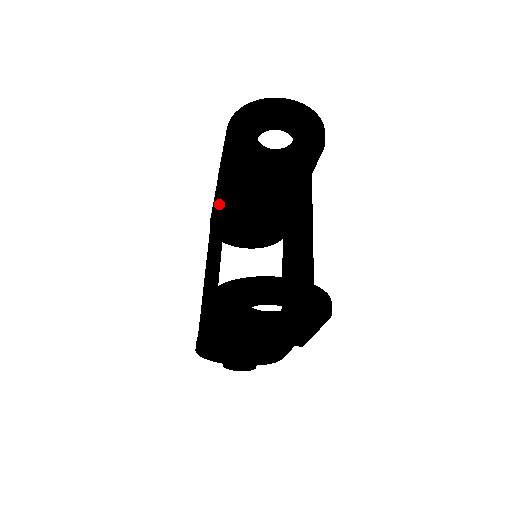
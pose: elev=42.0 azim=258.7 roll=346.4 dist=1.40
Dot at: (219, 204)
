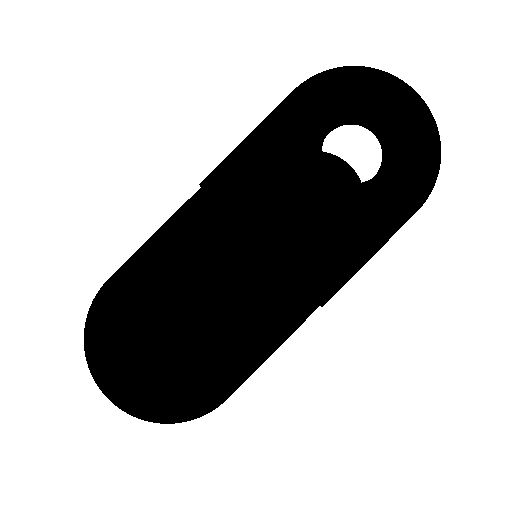
Dot at: occluded
